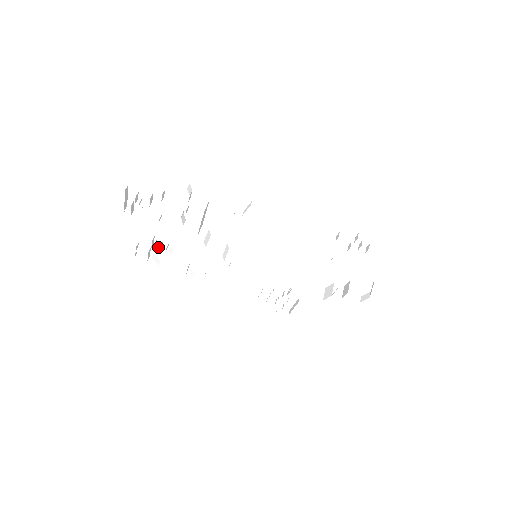
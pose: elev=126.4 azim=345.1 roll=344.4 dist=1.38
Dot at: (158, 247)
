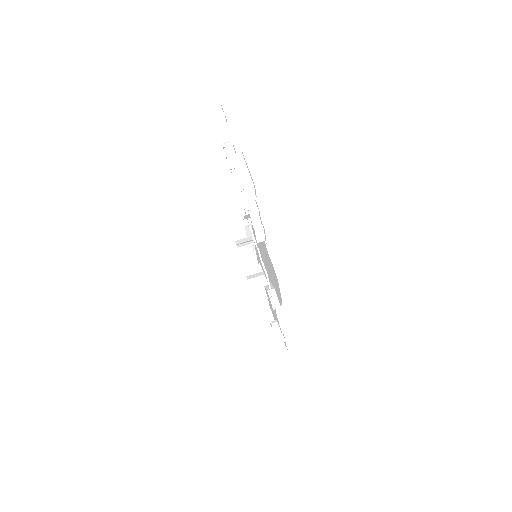
Dot at: (230, 148)
